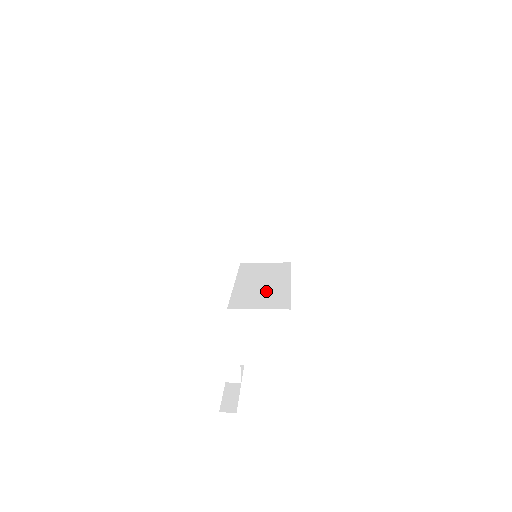
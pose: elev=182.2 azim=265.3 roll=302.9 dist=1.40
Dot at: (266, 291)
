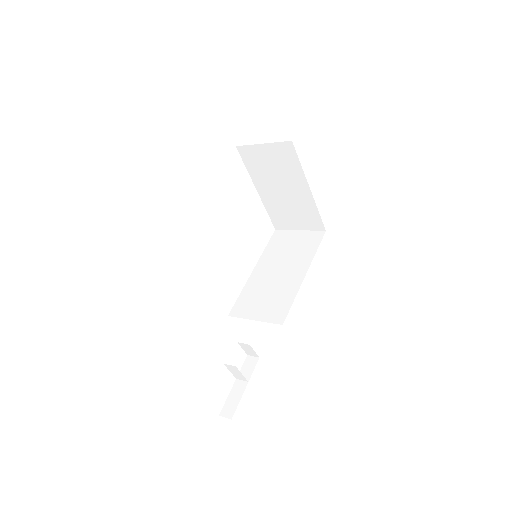
Dot at: (275, 288)
